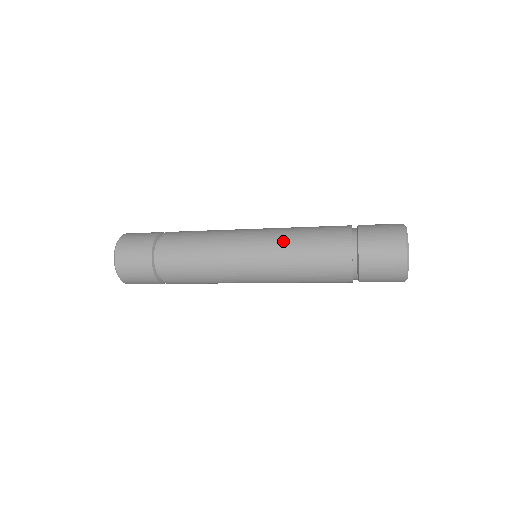
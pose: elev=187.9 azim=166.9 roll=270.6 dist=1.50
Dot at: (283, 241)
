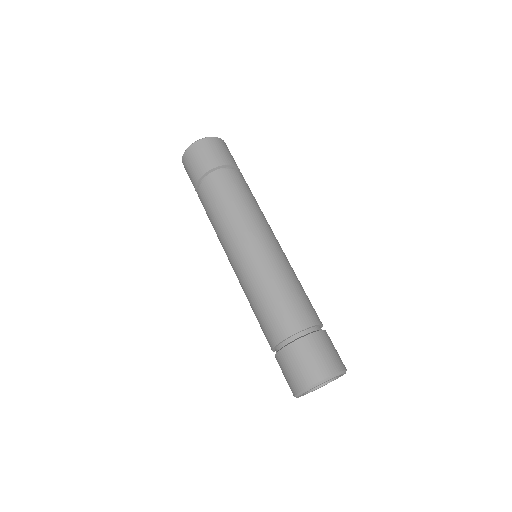
Dot at: (262, 276)
